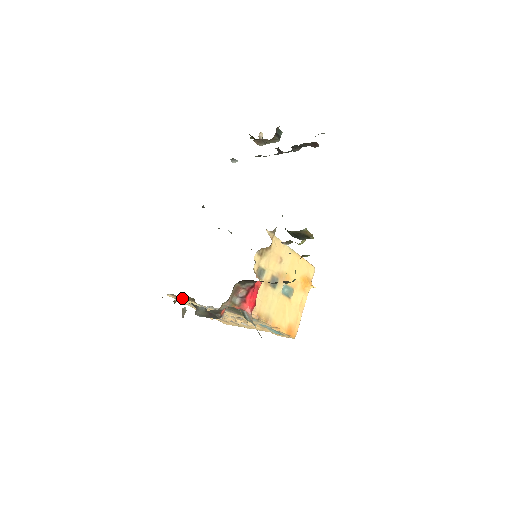
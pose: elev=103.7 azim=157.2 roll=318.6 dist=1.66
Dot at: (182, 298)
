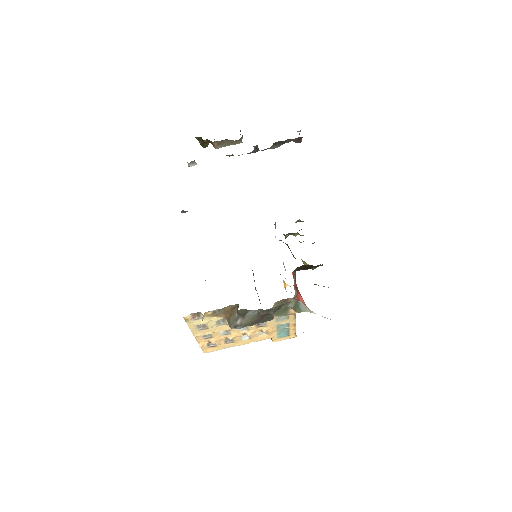
Dot at: (219, 310)
